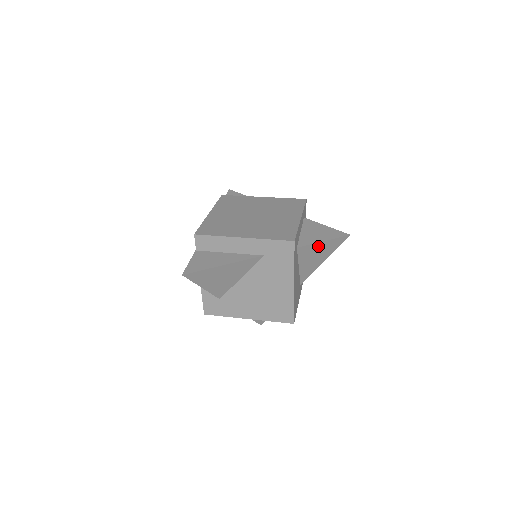
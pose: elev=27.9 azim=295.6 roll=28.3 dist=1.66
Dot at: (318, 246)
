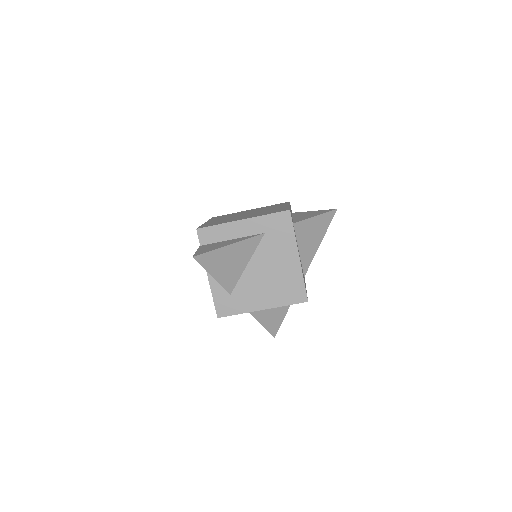
Dot at: (312, 223)
